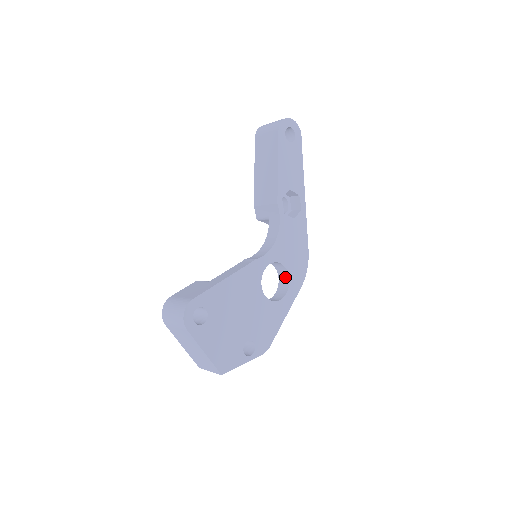
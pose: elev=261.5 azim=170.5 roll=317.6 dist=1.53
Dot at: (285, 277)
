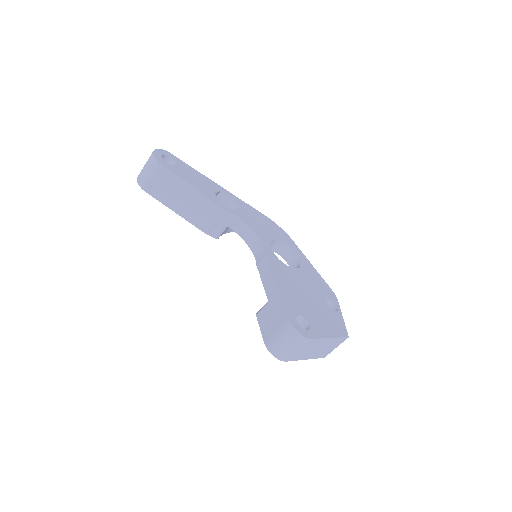
Dot at: (281, 246)
